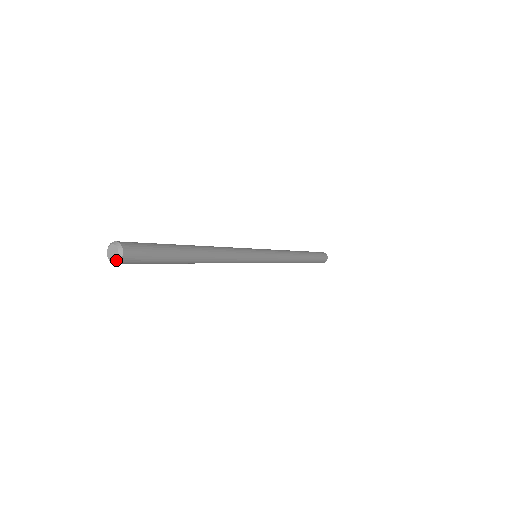
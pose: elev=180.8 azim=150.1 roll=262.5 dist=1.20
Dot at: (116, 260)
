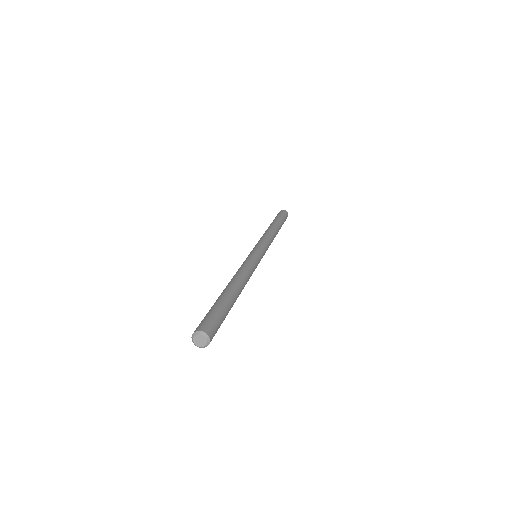
Dot at: (197, 346)
